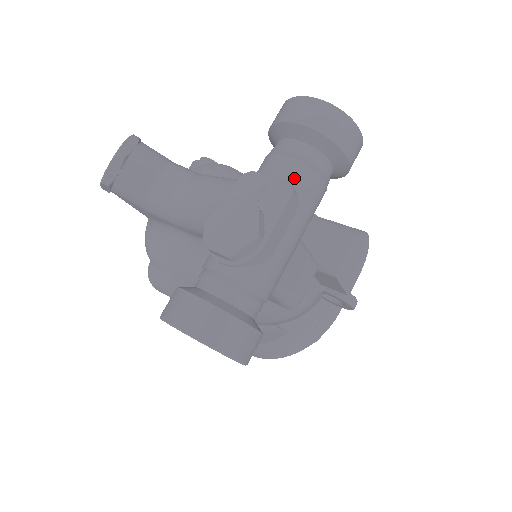
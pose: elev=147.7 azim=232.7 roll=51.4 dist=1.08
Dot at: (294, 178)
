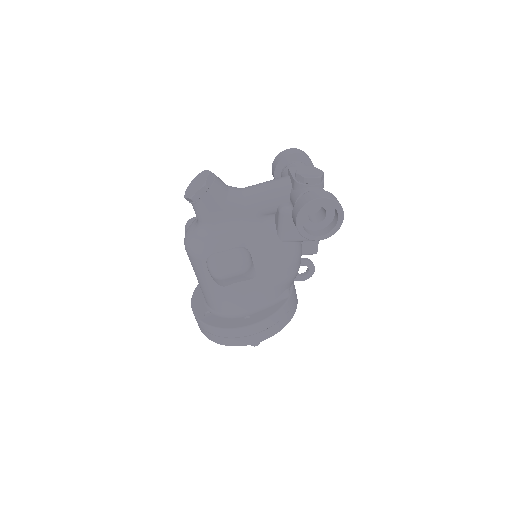
Dot at: occluded
